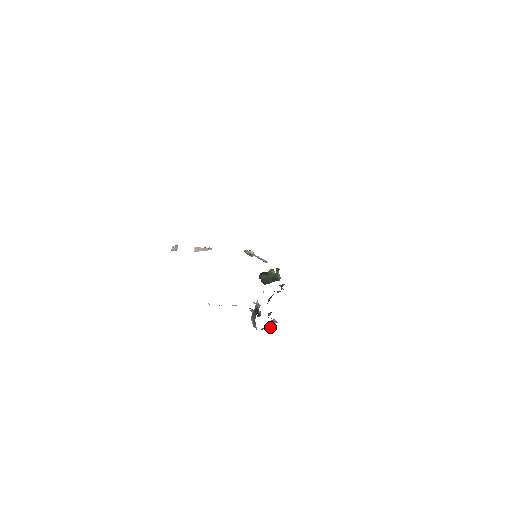
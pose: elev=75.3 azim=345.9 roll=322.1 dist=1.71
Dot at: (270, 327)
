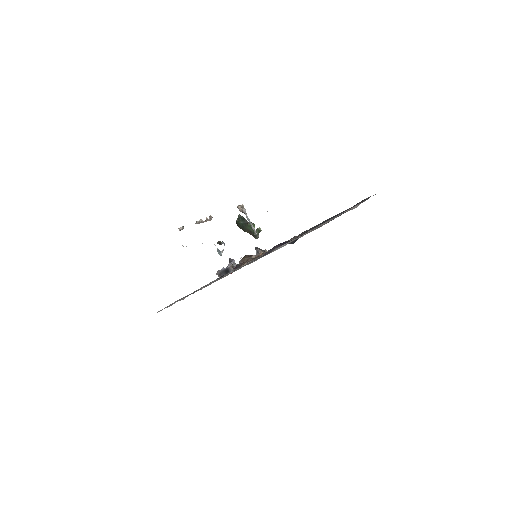
Dot at: occluded
